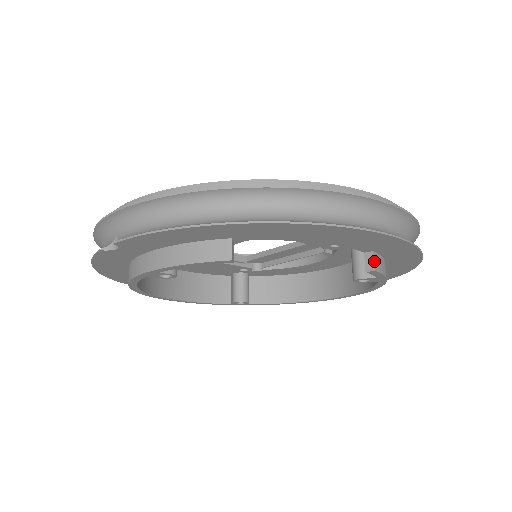
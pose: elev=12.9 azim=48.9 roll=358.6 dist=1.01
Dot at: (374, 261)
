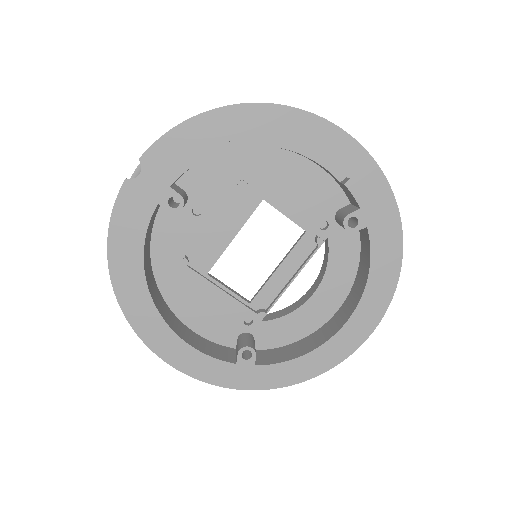
Dot at: (349, 179)
